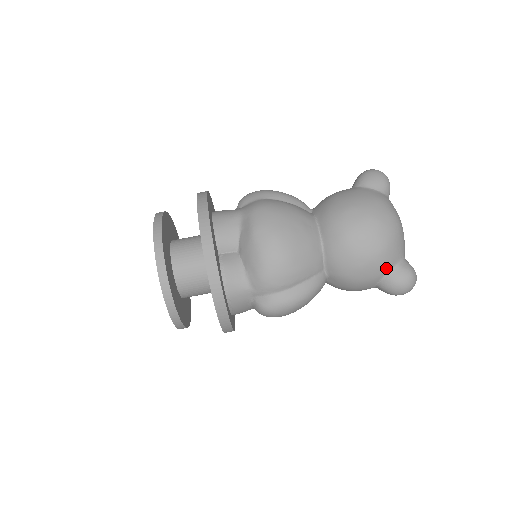
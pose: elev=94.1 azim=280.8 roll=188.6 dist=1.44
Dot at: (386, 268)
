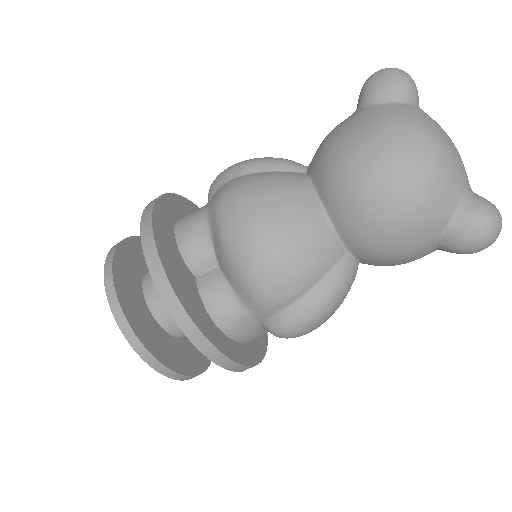
Dot at: (440, 221)
